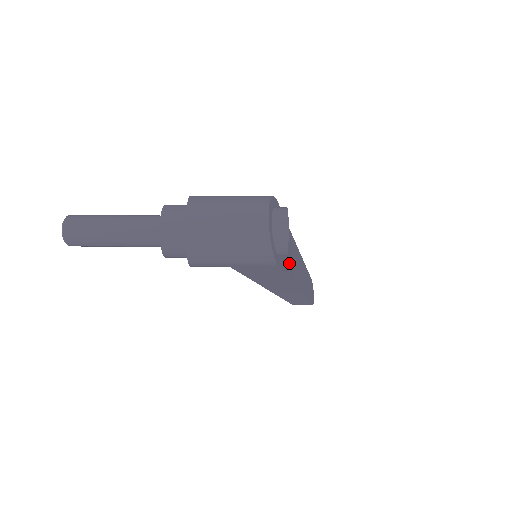
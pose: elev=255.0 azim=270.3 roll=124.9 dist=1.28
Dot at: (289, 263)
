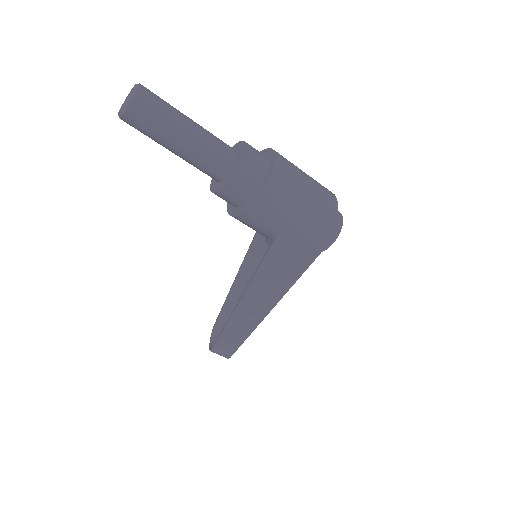
Dot at: occluded
